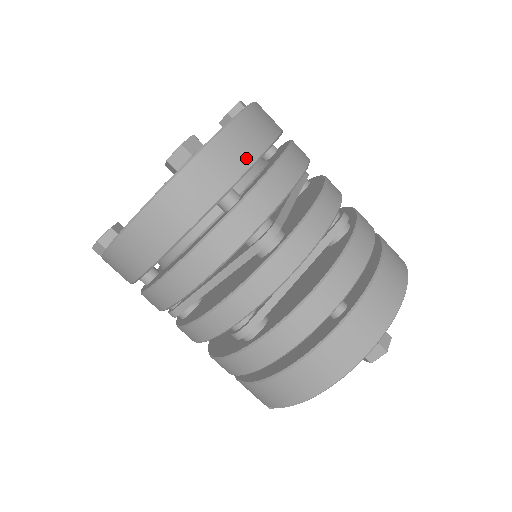
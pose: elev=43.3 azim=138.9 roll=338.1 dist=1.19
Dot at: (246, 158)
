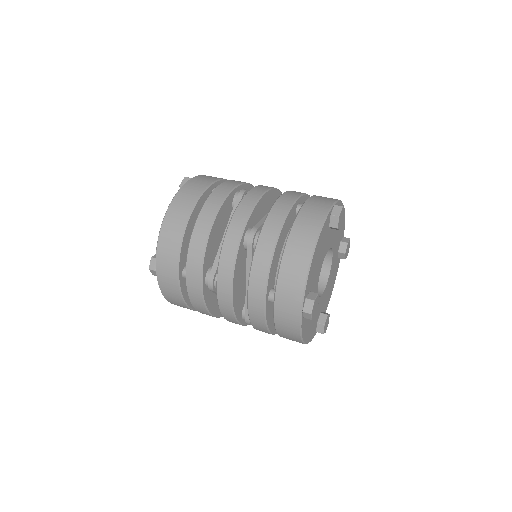
Dot at: (174, 255)
